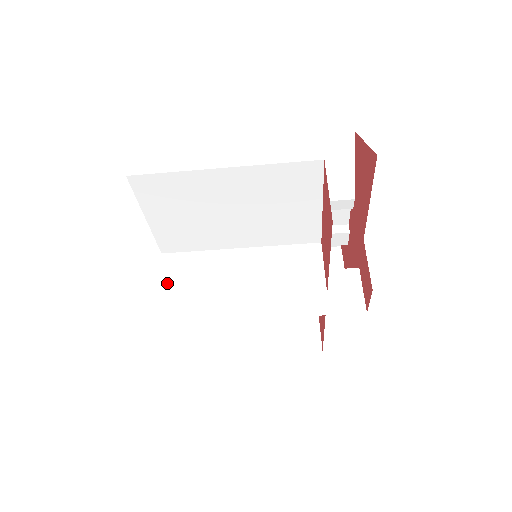
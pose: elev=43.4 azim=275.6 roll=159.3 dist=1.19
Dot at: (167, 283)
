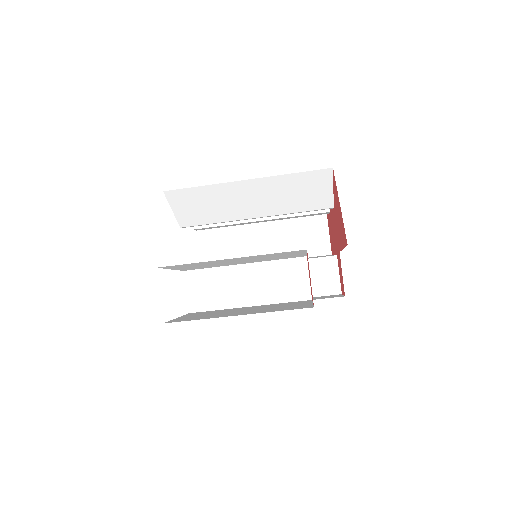
Dot at: (193, 297)
